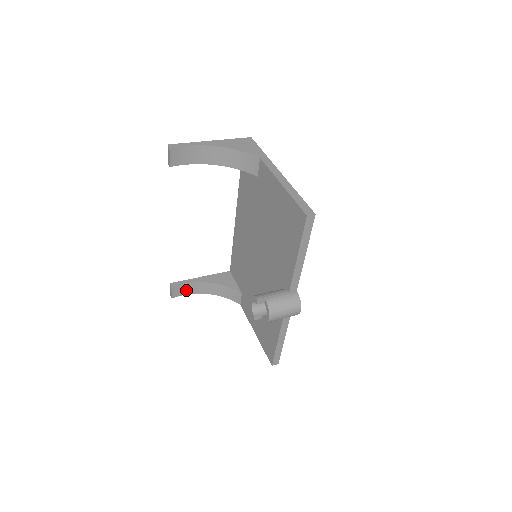
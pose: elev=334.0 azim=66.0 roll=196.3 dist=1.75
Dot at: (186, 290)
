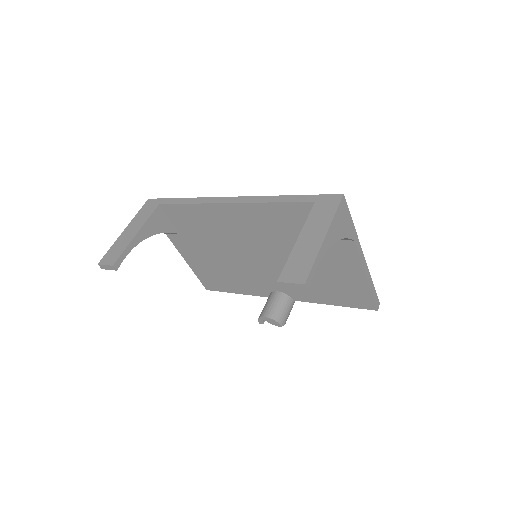
Dot at: occluded
